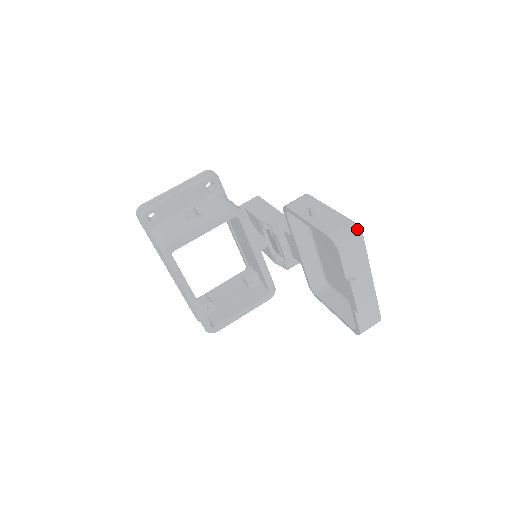
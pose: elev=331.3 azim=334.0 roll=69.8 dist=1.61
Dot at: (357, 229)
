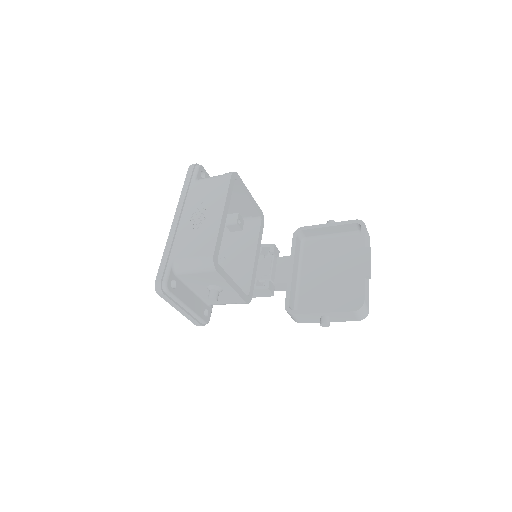
Dot at: occluded
